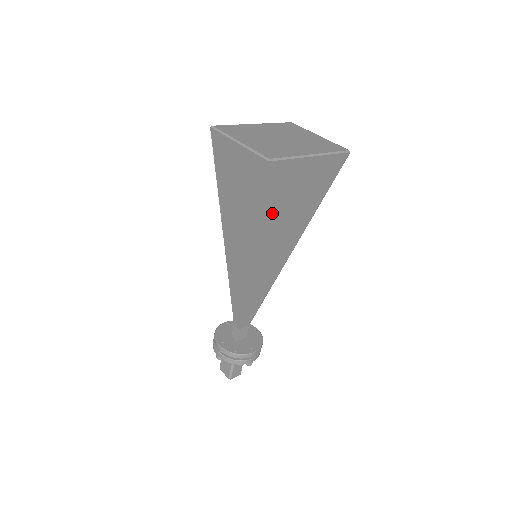
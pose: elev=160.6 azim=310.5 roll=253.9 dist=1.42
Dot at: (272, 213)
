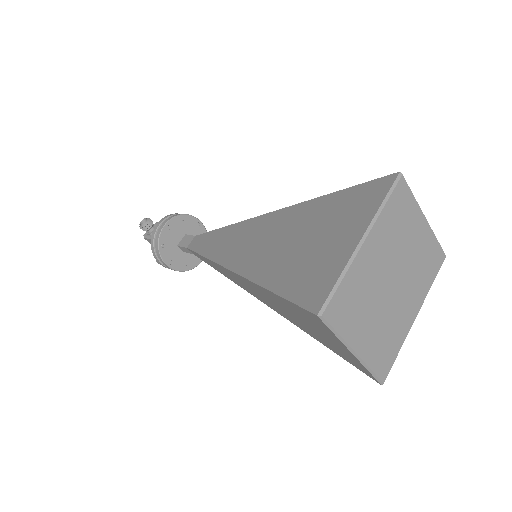
Dot at: occluded
